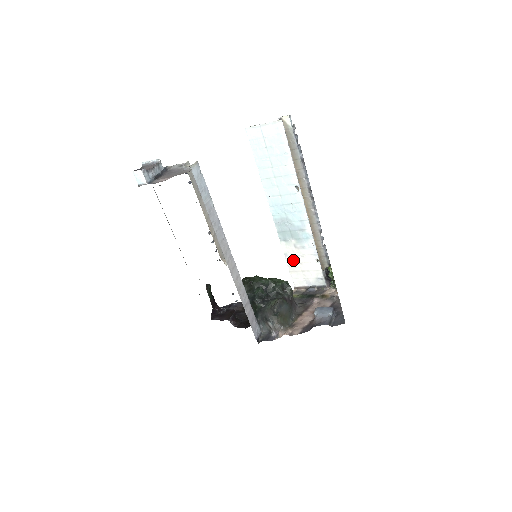
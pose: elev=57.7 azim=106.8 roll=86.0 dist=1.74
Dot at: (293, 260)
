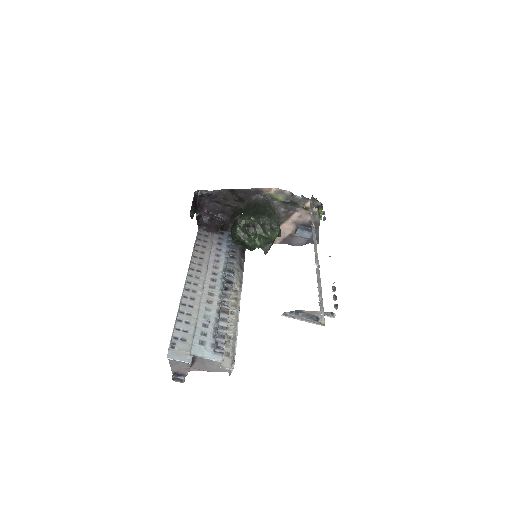
Dot at: occluded
